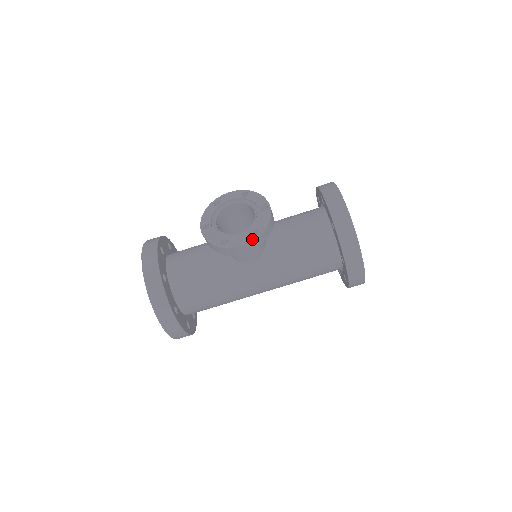
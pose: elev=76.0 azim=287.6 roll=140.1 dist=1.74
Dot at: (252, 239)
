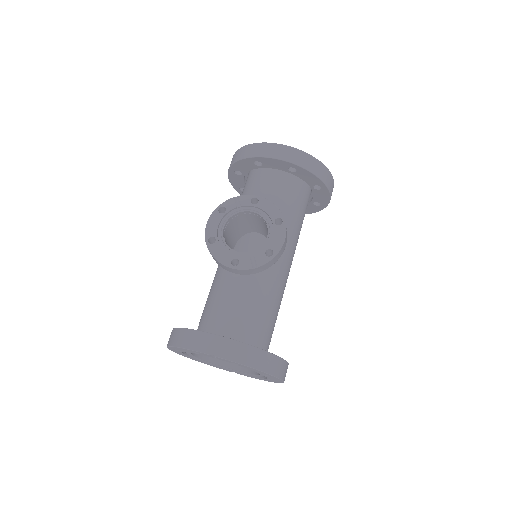
Dot at: (284, 227)
